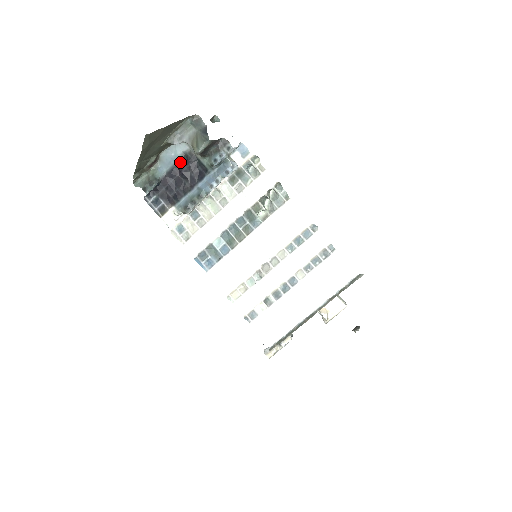
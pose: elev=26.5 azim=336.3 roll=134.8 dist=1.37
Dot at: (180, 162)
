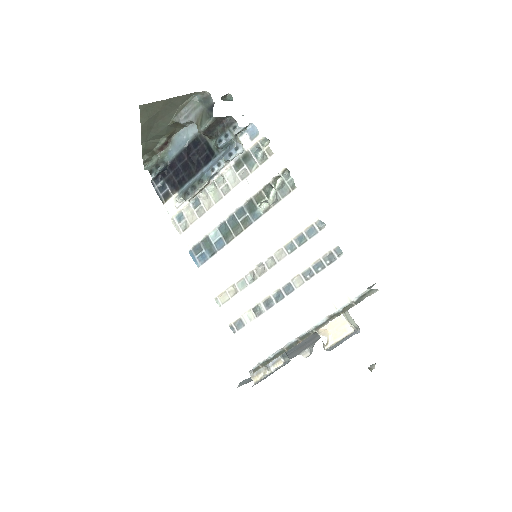
Dot at: (190, 145)
